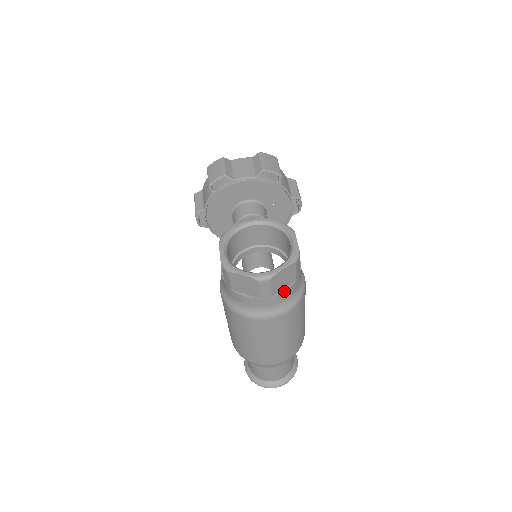
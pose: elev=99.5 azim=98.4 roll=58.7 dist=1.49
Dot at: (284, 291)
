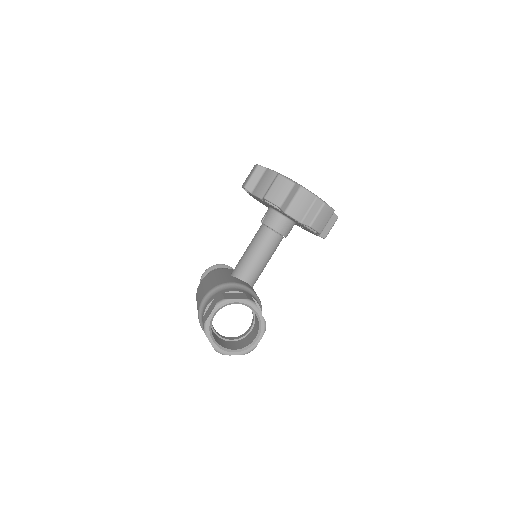
Dot at: occluded
